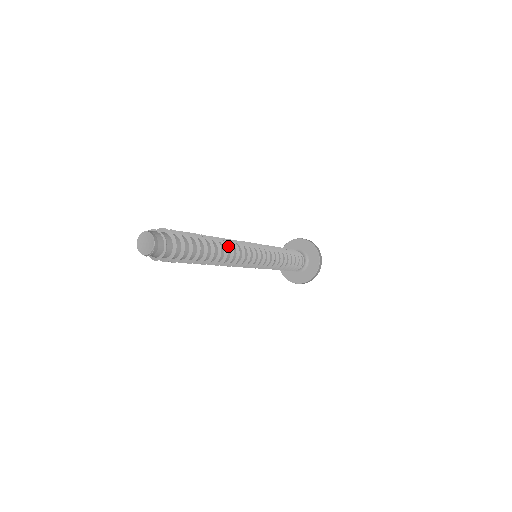
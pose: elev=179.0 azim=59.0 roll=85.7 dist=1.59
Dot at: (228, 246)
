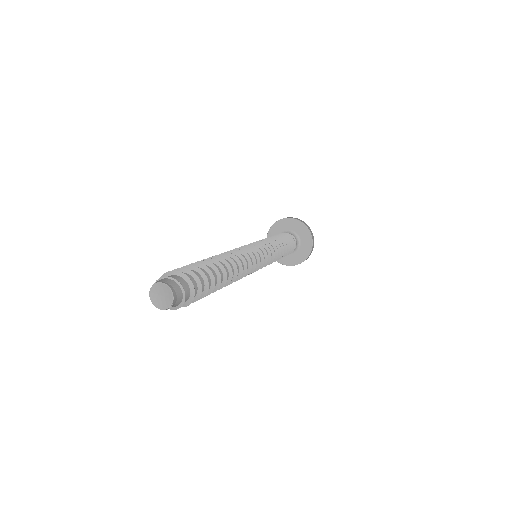
Dot at: (237, 264)
